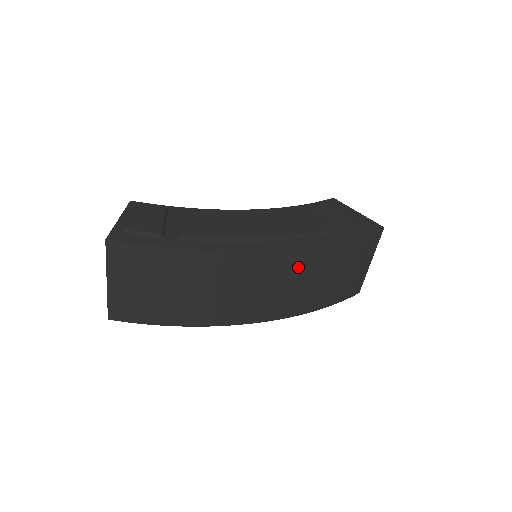
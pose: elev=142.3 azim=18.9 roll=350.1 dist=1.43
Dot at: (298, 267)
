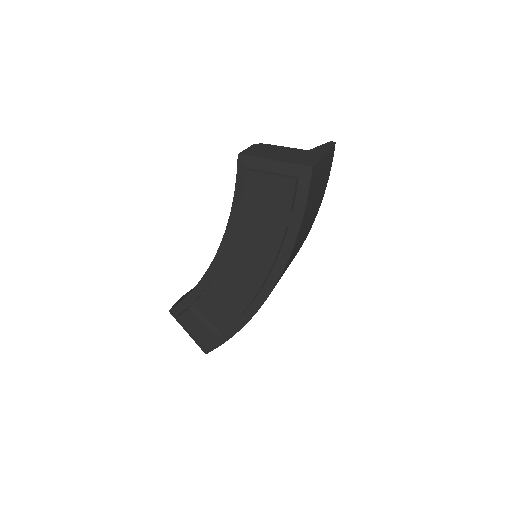
Dot at: (291, 258)
